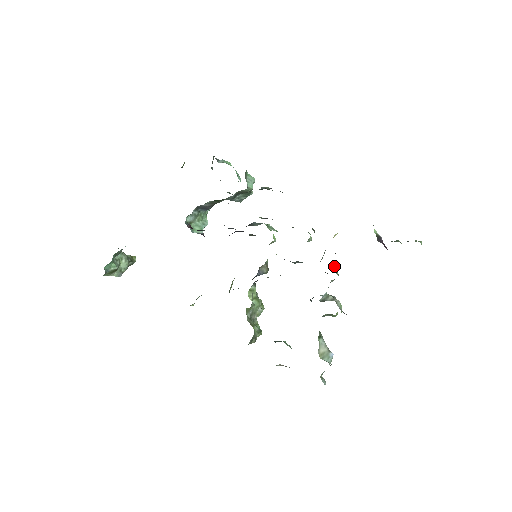
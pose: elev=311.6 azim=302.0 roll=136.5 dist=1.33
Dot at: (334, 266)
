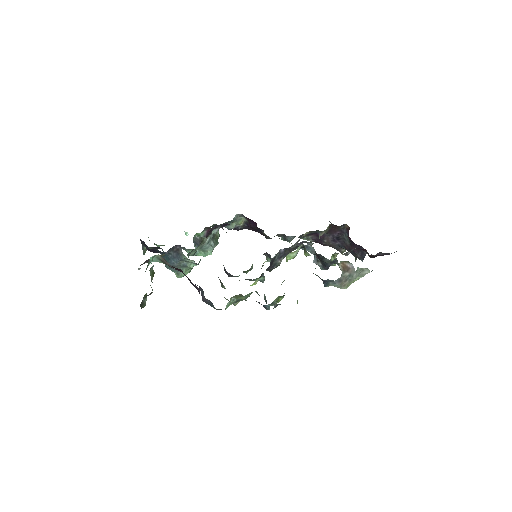
Dot at: occluded
